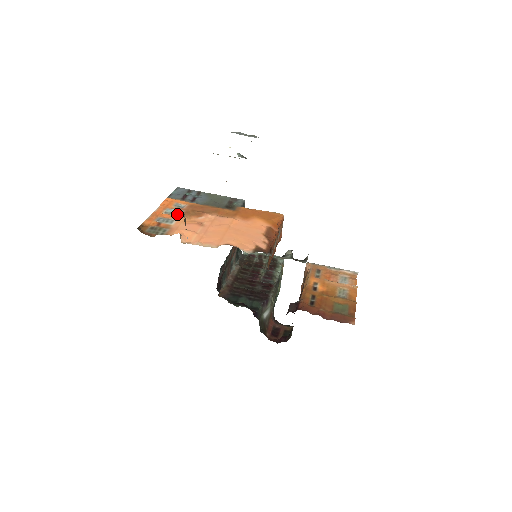
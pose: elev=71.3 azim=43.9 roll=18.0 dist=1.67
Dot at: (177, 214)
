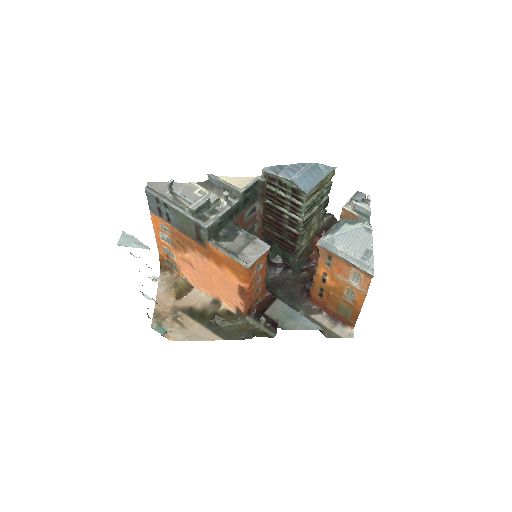
Dot at: (170, 243)
